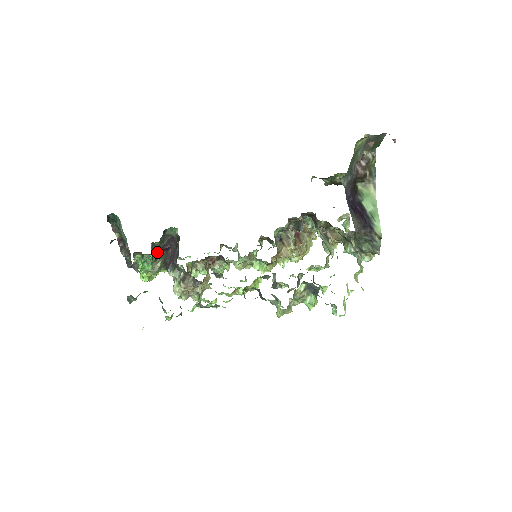
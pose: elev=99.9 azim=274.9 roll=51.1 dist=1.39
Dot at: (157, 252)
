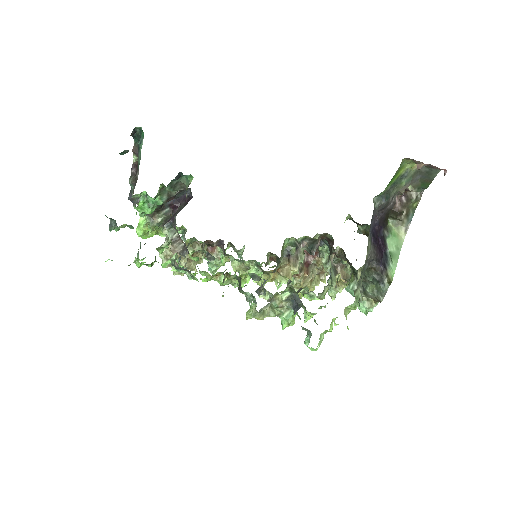
Dot at: (163, 199)
